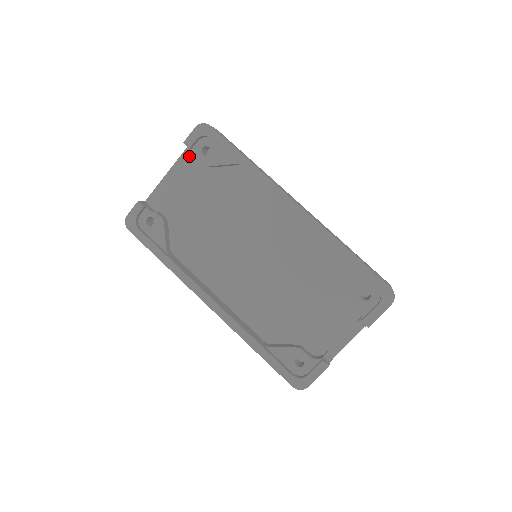
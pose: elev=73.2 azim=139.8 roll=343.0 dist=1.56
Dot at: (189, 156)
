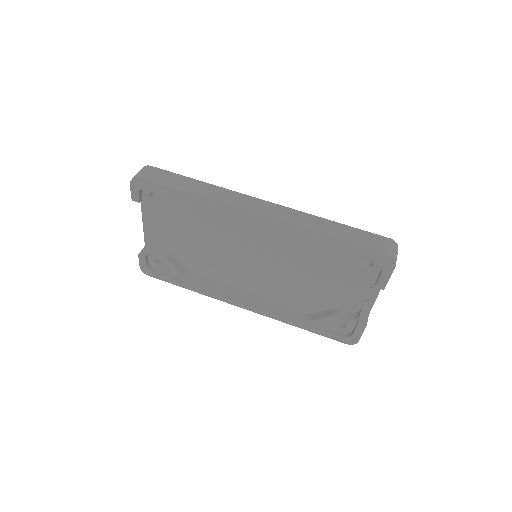
Dot at: occluded
